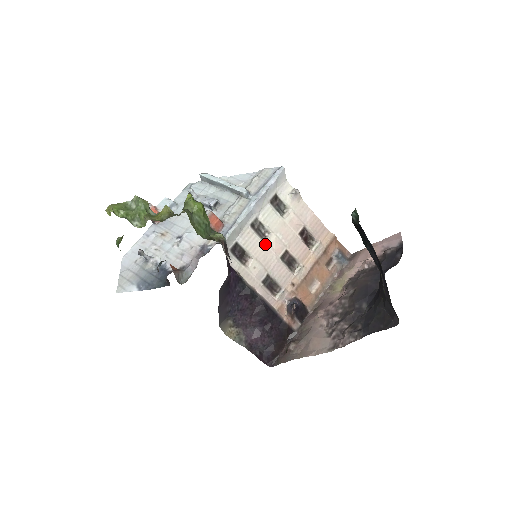
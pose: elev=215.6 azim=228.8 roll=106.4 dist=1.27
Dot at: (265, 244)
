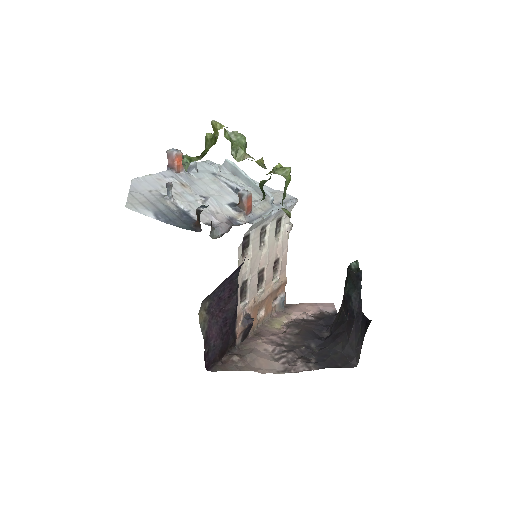
Dot at: (259, 251)
